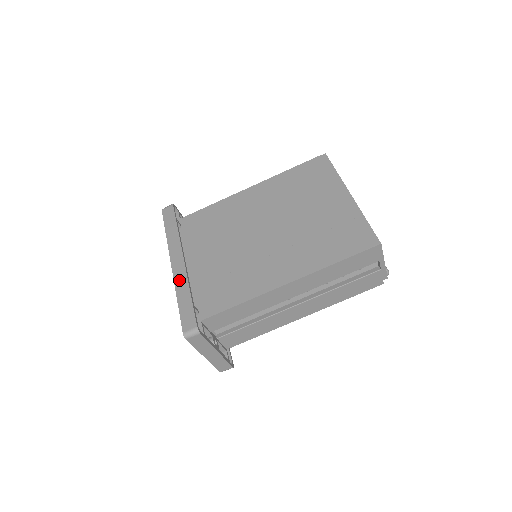
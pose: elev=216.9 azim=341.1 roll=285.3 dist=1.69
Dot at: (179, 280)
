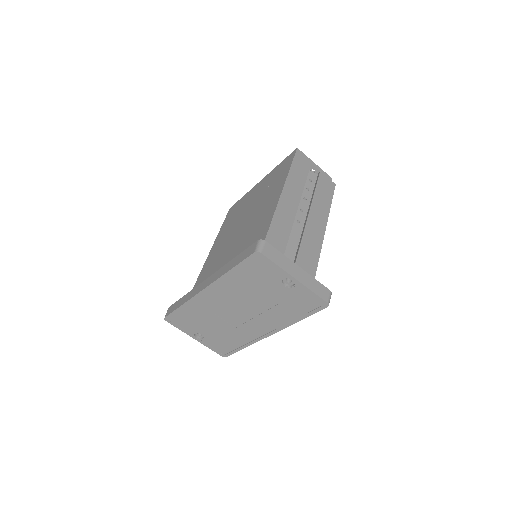
Dot at: (218, 275)
